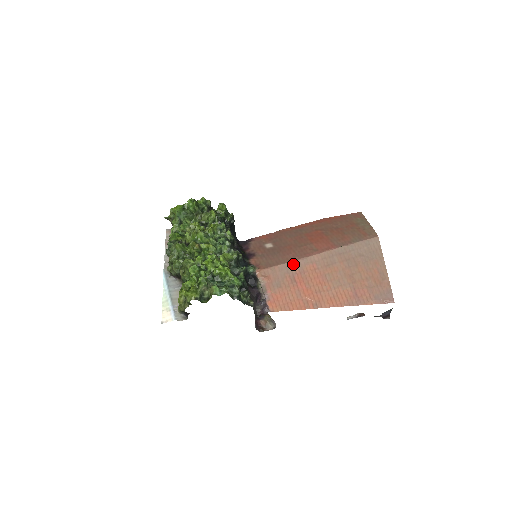
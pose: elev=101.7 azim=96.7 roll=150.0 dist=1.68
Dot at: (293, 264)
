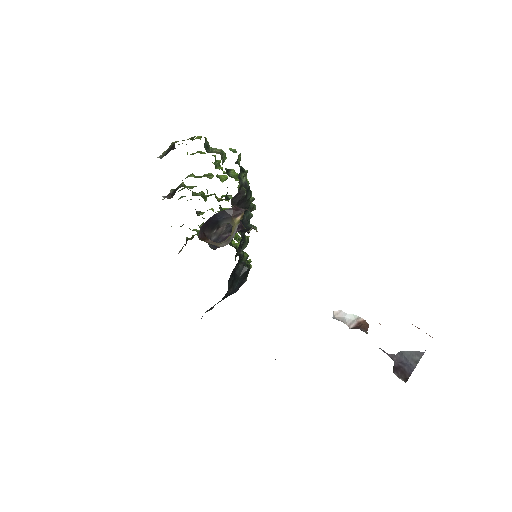
Dot at: occluded
